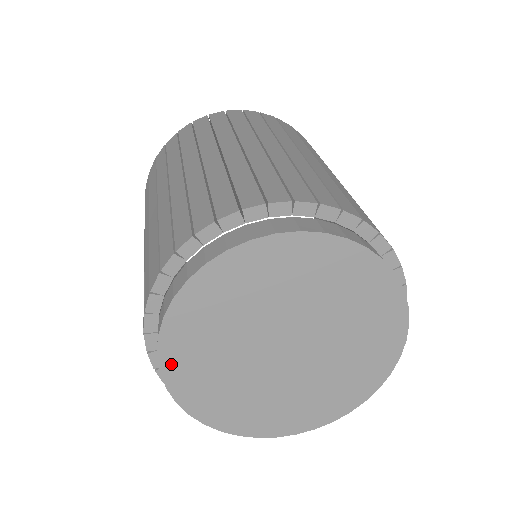
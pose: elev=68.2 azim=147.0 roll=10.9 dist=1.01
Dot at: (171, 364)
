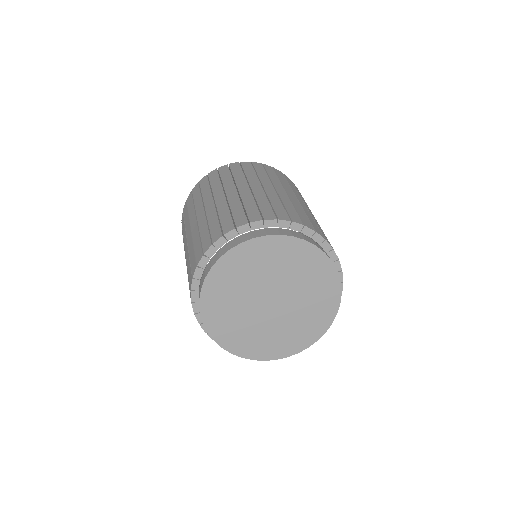
Dot at: (217, 334)
